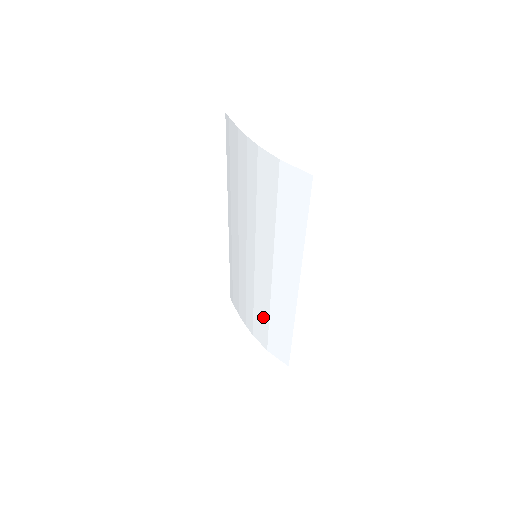
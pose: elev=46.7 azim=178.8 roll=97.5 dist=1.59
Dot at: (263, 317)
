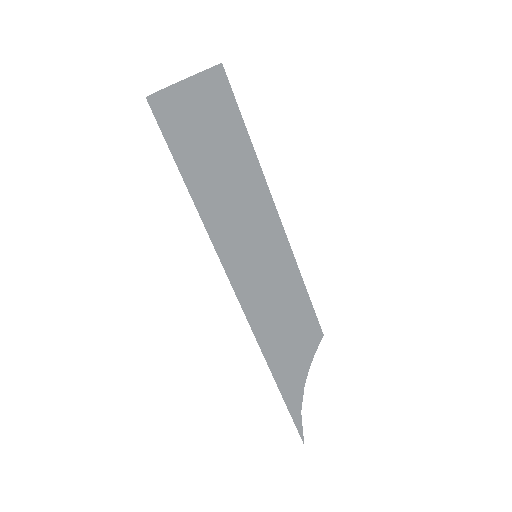
Dot at: (281, 353)
